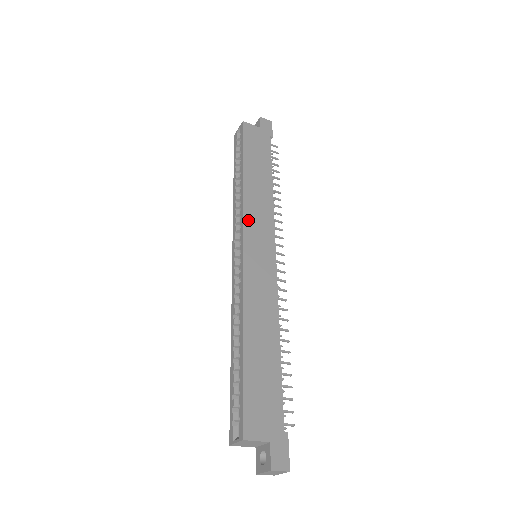
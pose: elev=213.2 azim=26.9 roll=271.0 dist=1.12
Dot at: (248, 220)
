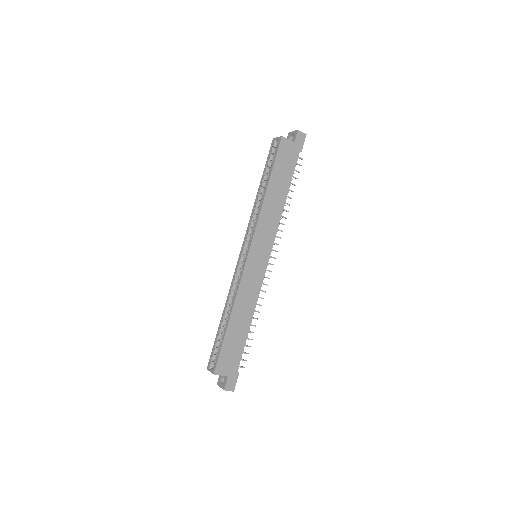
Dot at: (258, 233)
